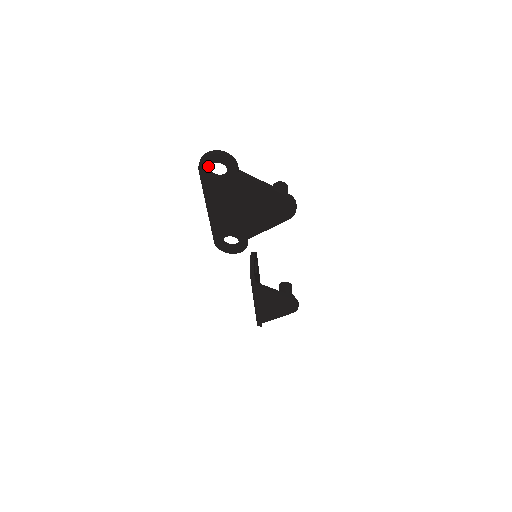
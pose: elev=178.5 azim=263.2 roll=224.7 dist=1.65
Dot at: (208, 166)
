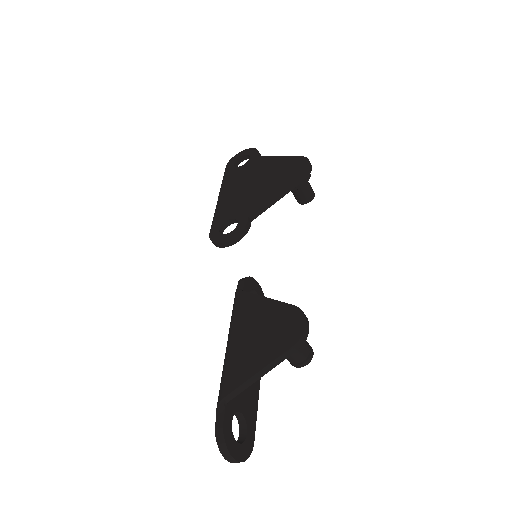
Dot at: (235, 161)
